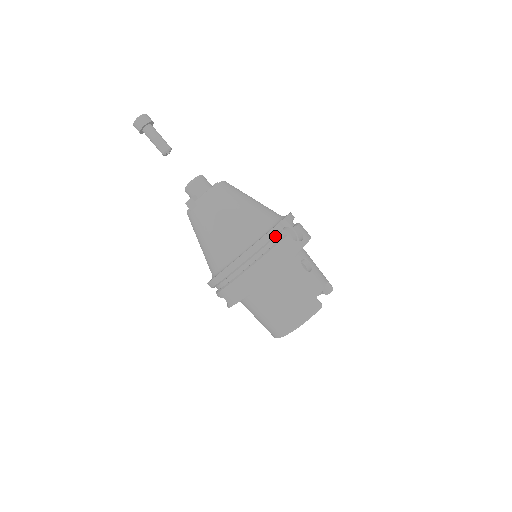
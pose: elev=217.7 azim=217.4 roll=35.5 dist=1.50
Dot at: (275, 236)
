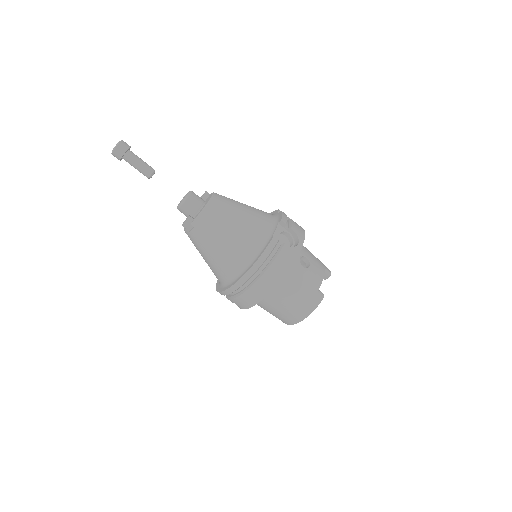
Dot at: (273, 248)
